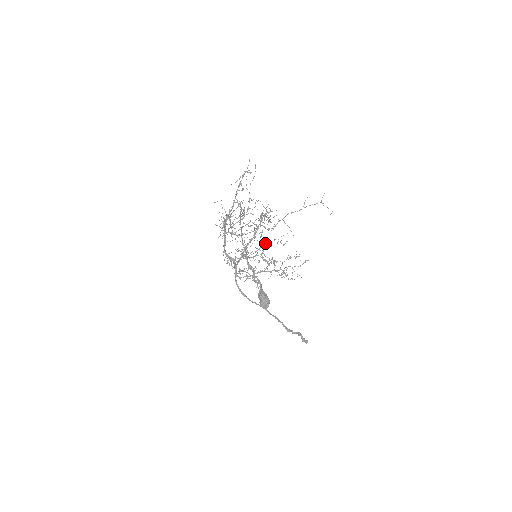
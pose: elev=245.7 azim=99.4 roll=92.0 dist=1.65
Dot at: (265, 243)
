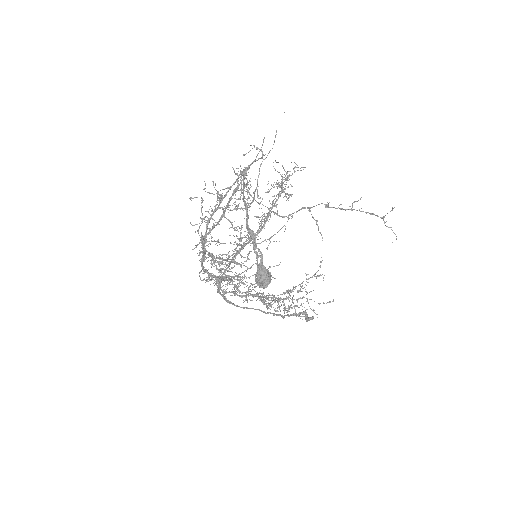
Dot at: (270, 266)
